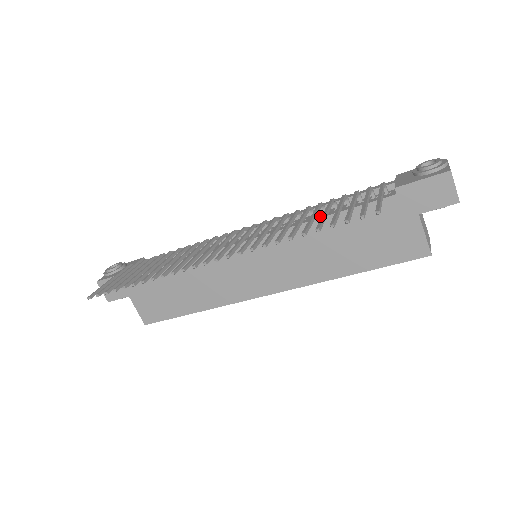
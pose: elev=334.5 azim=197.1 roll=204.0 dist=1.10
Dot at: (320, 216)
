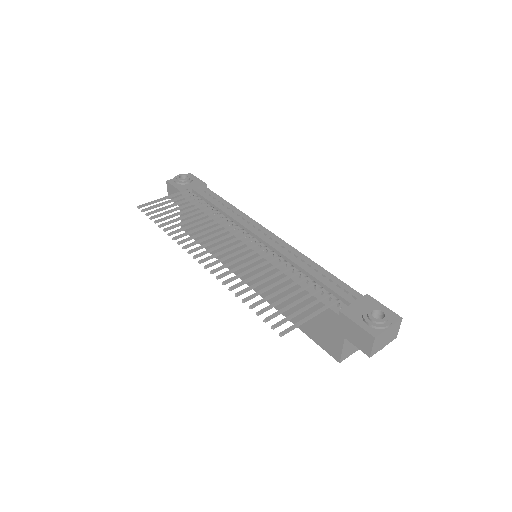
Dot at: (294, 278)
